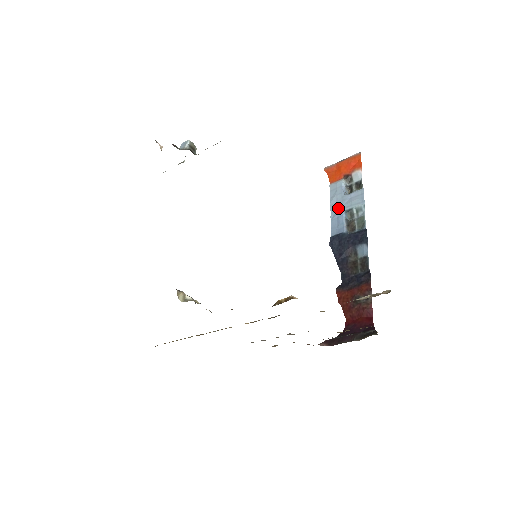
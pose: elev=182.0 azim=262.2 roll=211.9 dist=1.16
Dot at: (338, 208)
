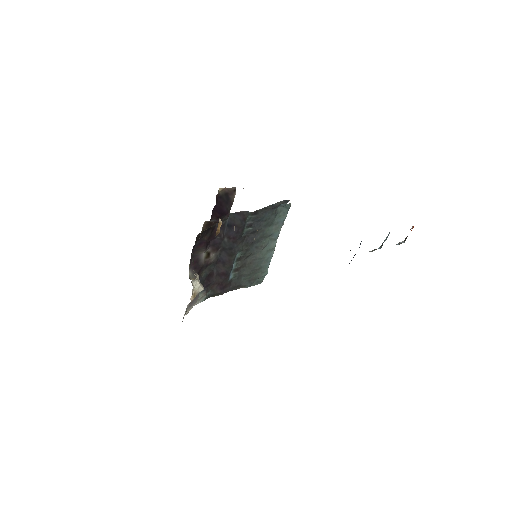
Dot at: occluded
